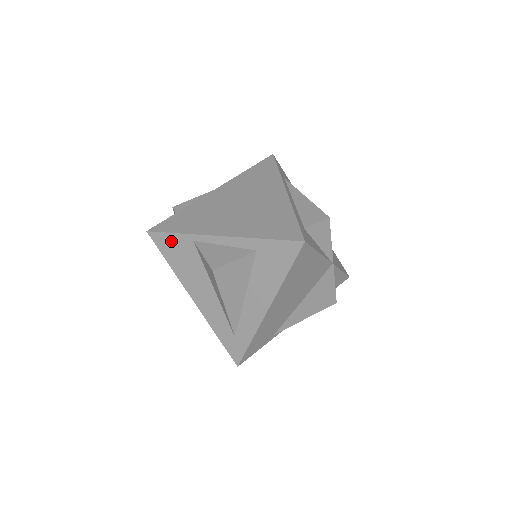
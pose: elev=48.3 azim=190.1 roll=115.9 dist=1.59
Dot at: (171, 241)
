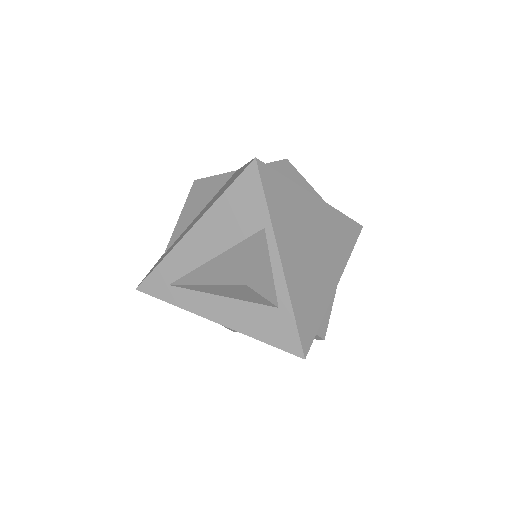
Dot at: (254, 196)
